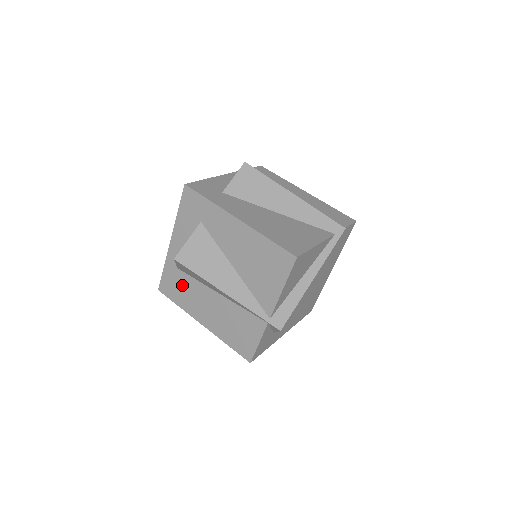
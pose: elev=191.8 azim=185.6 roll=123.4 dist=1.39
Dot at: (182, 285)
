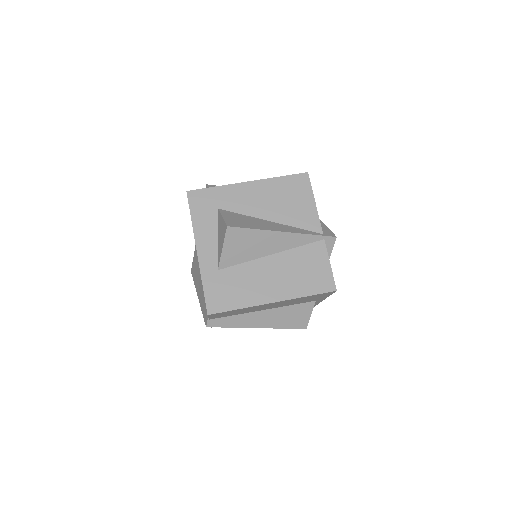
Dot at: (231, 282)
